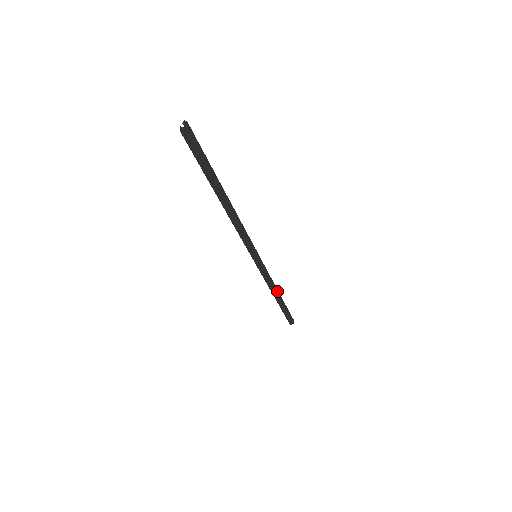
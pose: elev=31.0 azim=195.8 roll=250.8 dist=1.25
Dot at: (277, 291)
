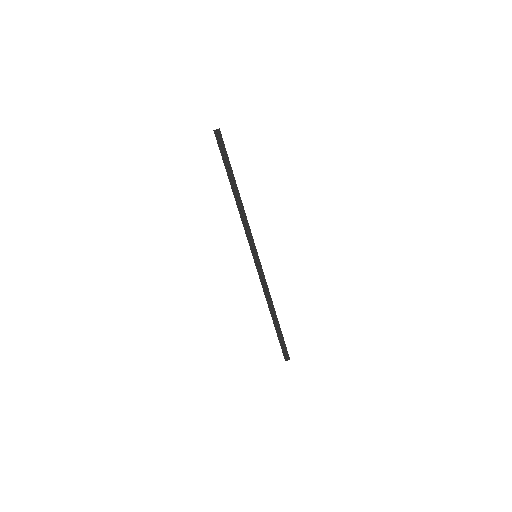
Dot at: (273, 307)
